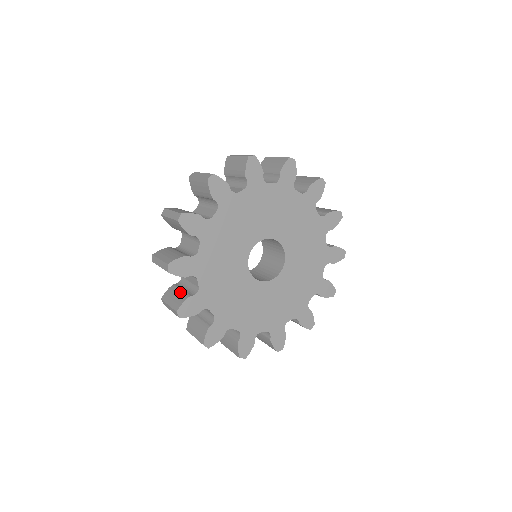
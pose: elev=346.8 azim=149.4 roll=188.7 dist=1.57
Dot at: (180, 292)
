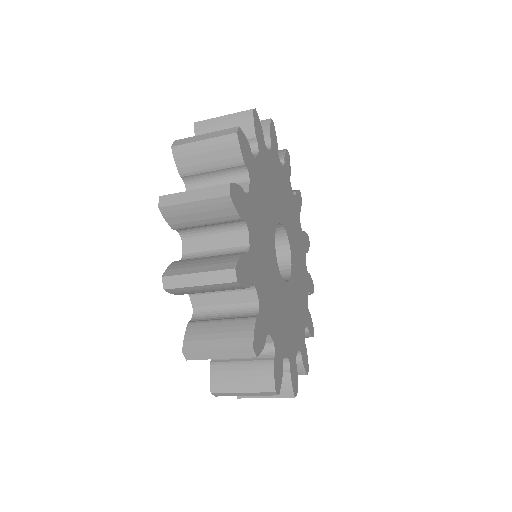
Dot at: (245, 366)
